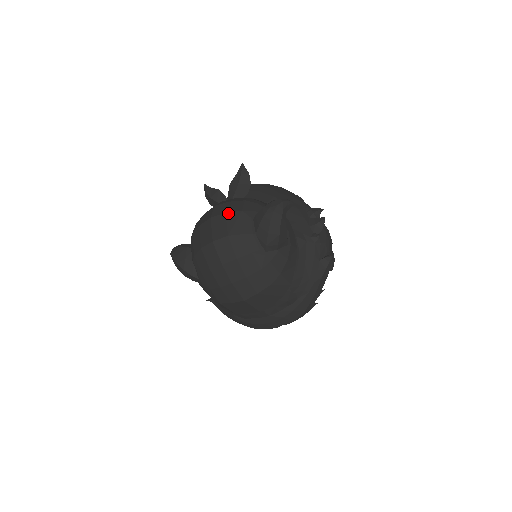
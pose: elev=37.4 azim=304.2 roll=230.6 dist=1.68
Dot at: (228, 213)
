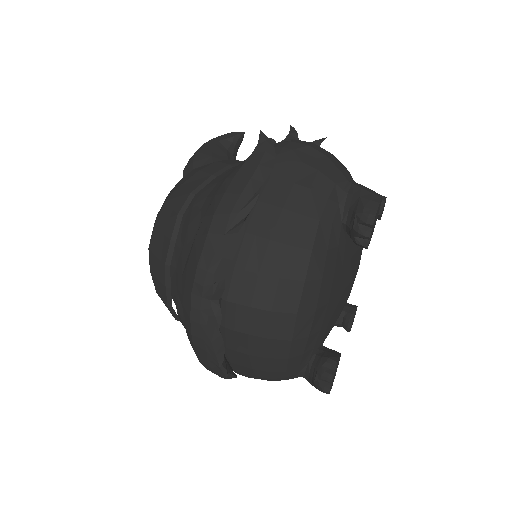
Dot at: occluded
